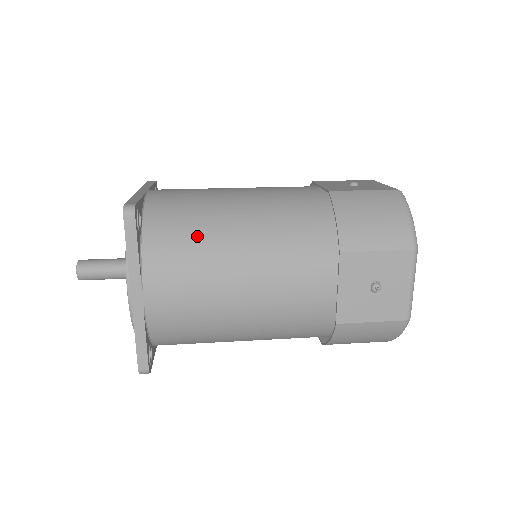
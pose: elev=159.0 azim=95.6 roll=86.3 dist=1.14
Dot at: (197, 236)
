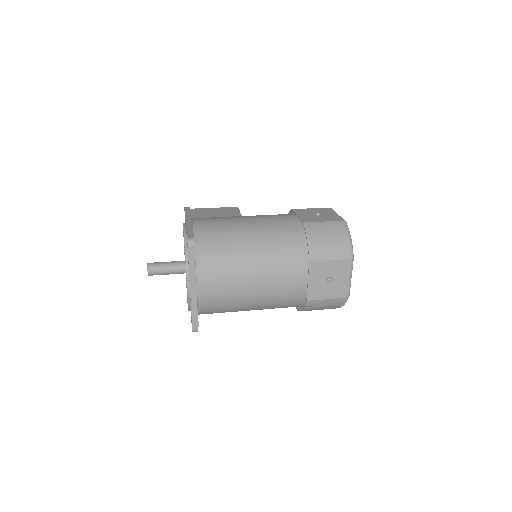
Dot at: (227, 253)
